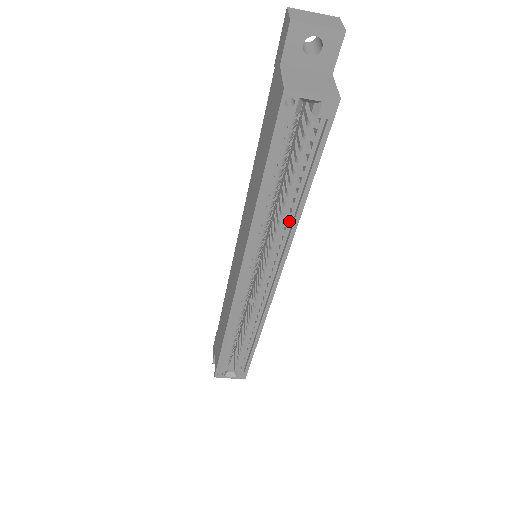
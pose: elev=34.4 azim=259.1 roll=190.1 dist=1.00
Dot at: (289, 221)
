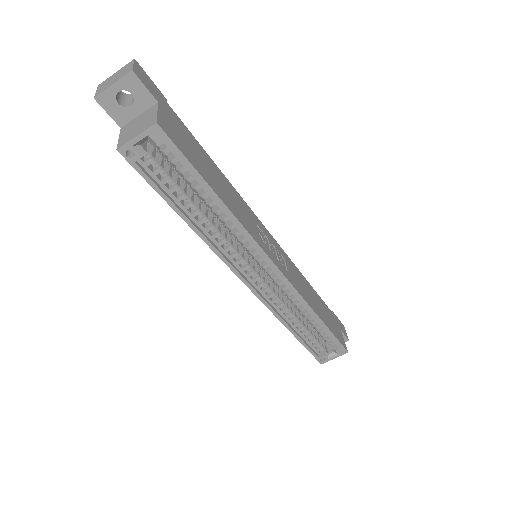
Dot at: (232, 222)
